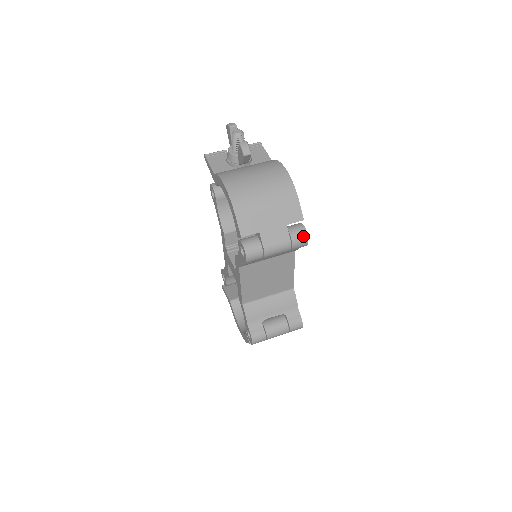
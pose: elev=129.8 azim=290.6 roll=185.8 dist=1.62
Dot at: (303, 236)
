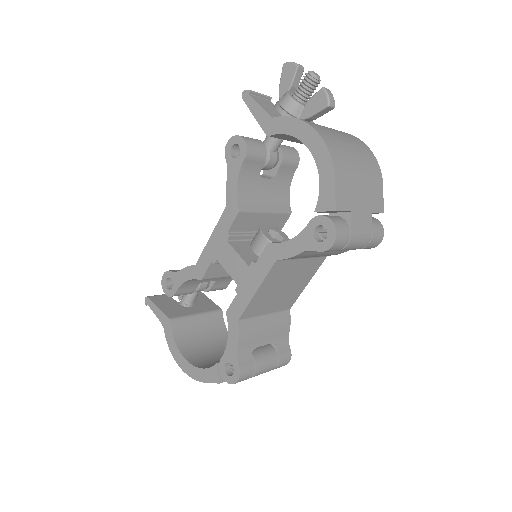
Dot at: (381, 233)
